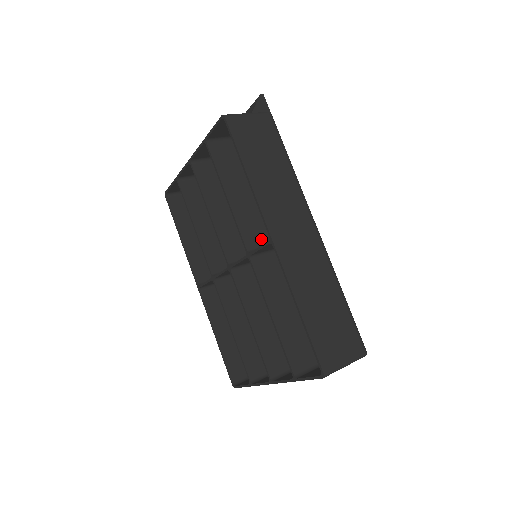
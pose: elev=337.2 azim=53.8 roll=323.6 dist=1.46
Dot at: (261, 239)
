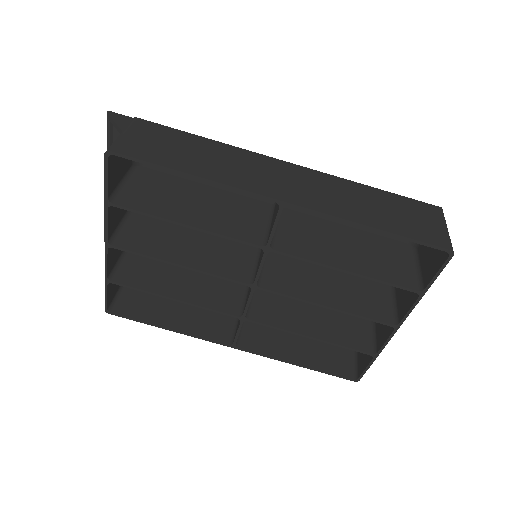
Dot at: (256, 227)
